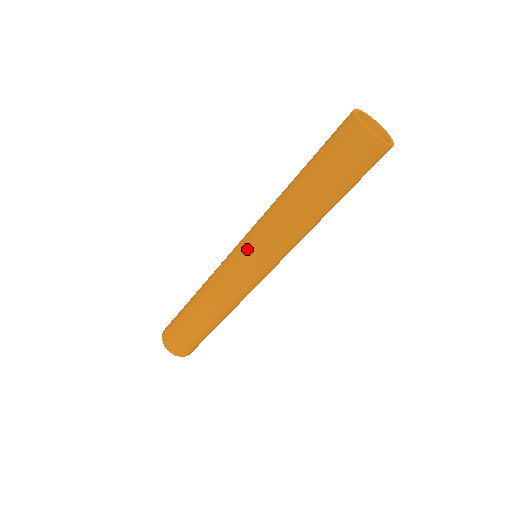
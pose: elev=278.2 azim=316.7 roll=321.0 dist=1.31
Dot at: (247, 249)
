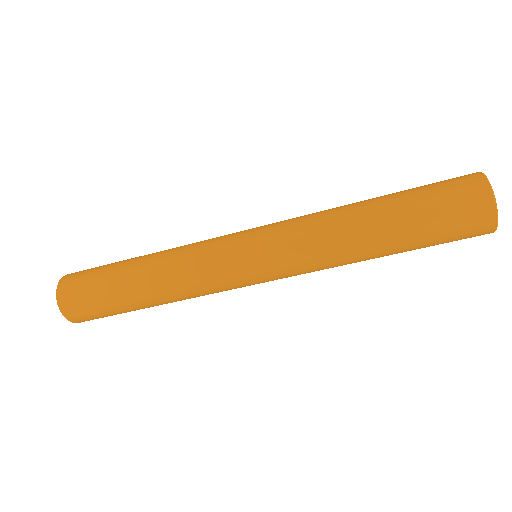
Dot at: (267, 264)
